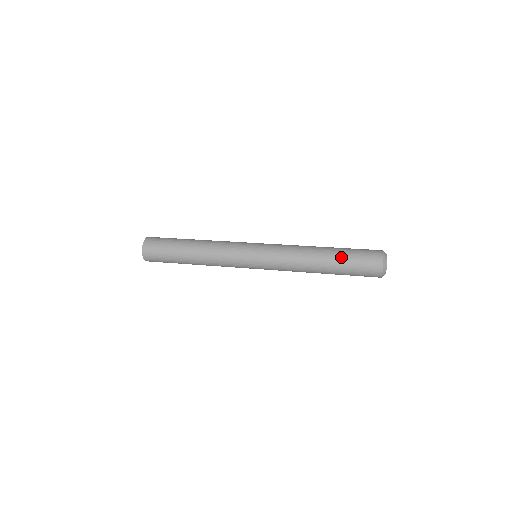
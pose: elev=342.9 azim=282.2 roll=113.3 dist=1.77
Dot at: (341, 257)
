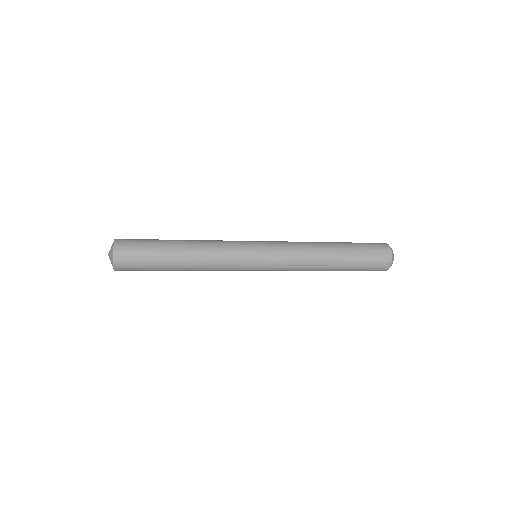
Dot at: (352, 250)
